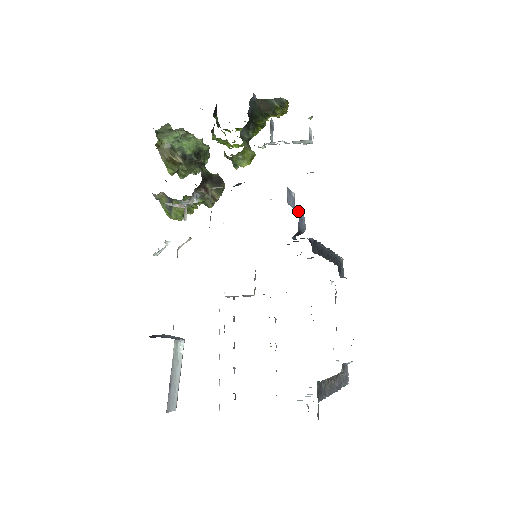
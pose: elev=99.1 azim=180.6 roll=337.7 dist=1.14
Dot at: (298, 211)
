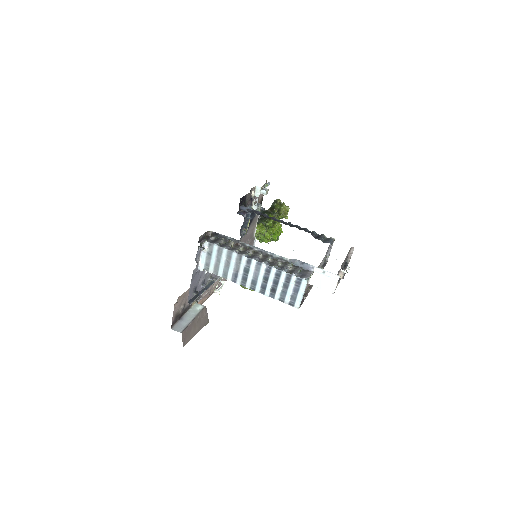
Dot at: occluded
